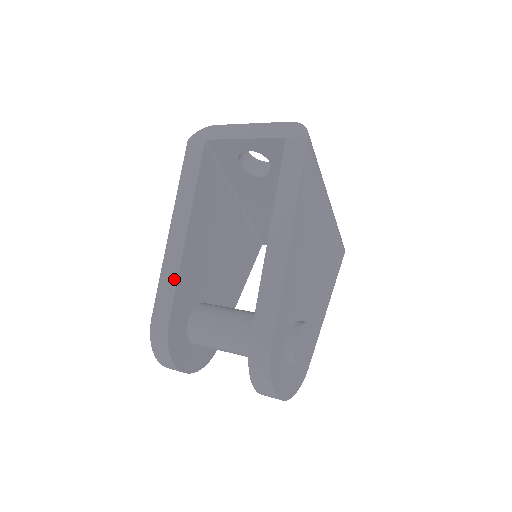
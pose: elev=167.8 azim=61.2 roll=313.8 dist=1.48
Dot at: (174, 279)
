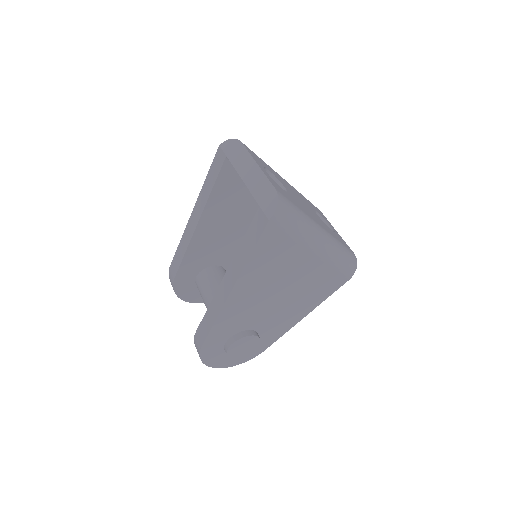
Dot at: (183, 252)
